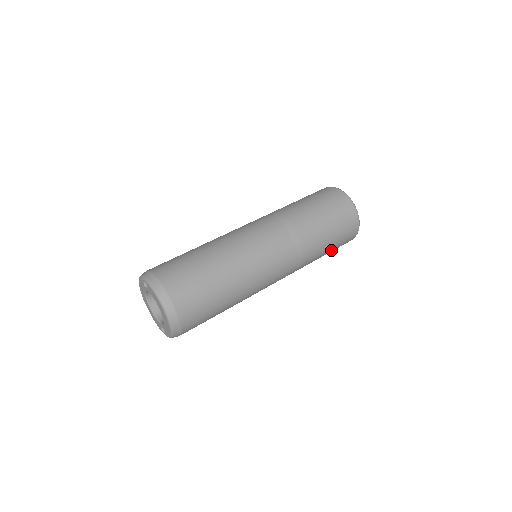
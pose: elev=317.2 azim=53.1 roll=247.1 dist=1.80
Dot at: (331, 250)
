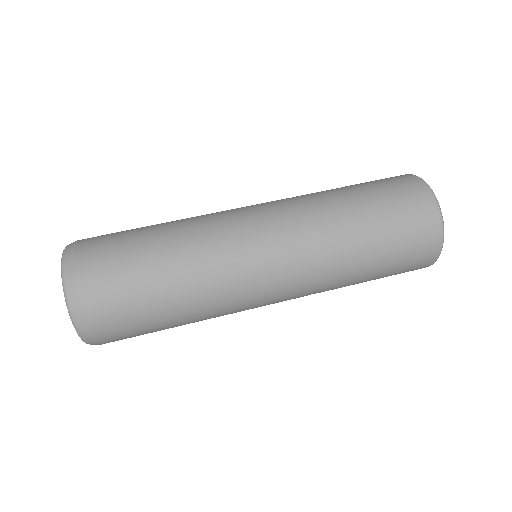
Dot at: (389, 245)
